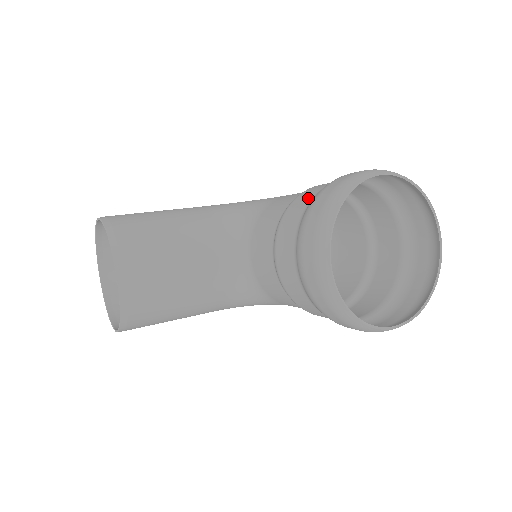
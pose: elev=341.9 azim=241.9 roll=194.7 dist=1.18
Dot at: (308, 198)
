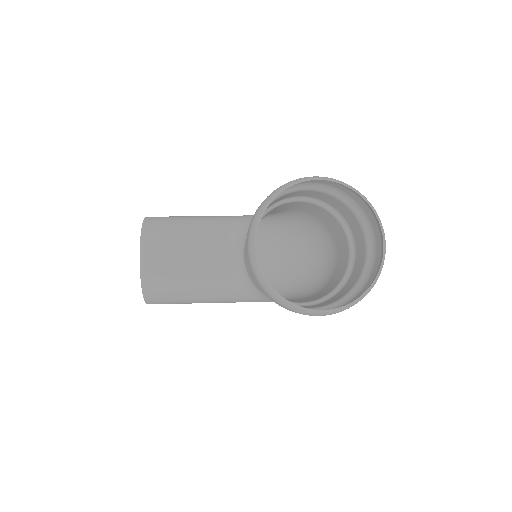
Dot at: occluded
